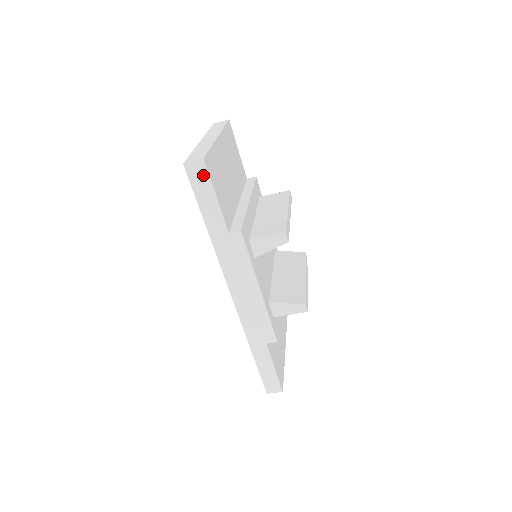
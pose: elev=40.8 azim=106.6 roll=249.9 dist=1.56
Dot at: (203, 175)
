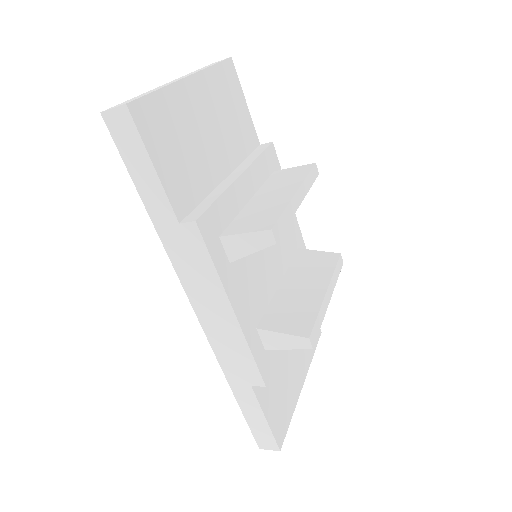
Dot at: (130, 131)
